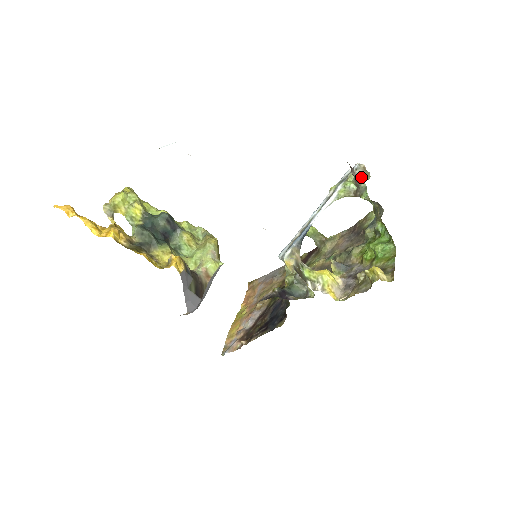
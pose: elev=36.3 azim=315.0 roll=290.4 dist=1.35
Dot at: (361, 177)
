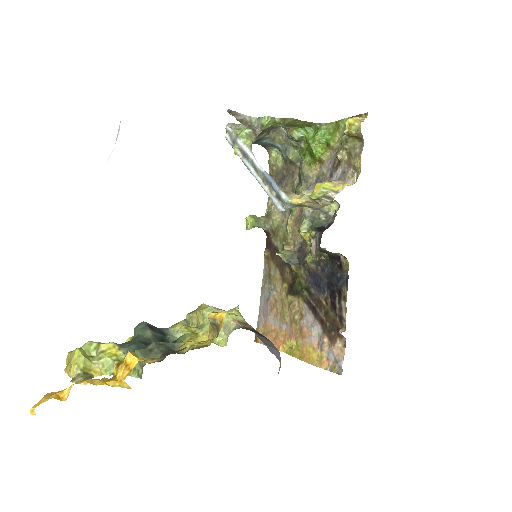
Dot at: (241, 128)
